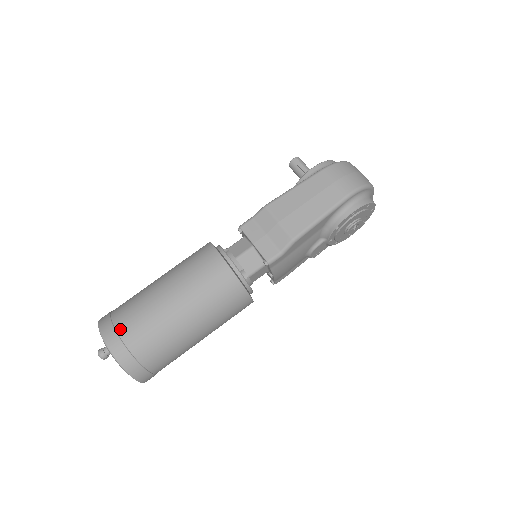
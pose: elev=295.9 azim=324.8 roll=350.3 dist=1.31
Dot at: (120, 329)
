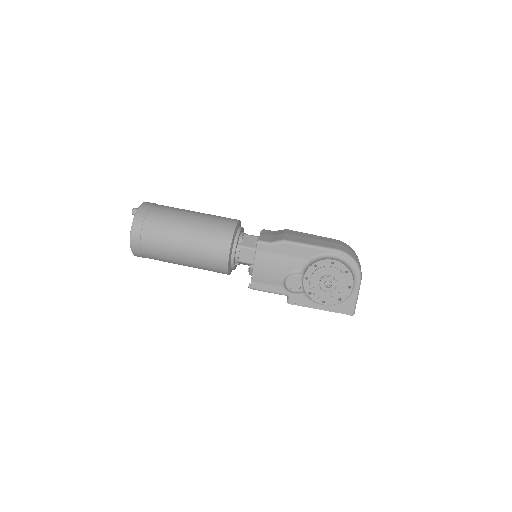
Dot at: (157, 205)
